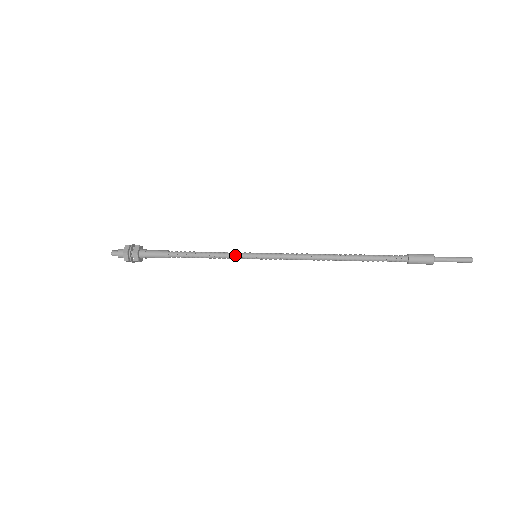
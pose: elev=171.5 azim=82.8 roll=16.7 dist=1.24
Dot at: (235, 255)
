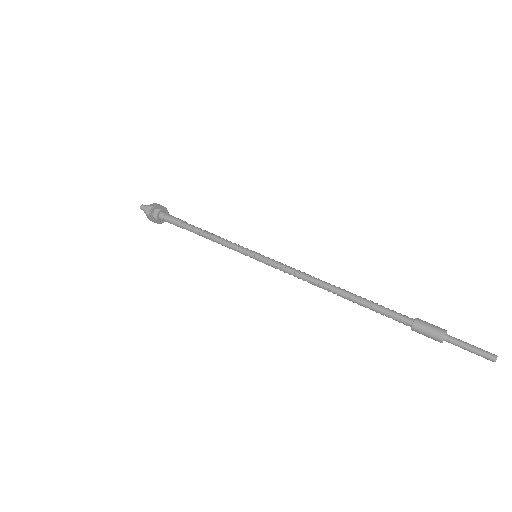
Dot at: (236, 249)
